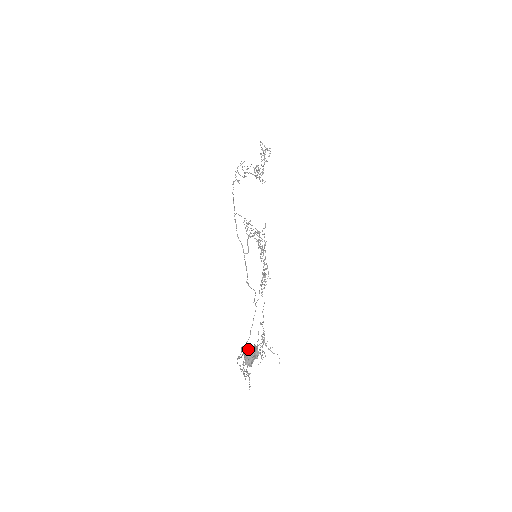
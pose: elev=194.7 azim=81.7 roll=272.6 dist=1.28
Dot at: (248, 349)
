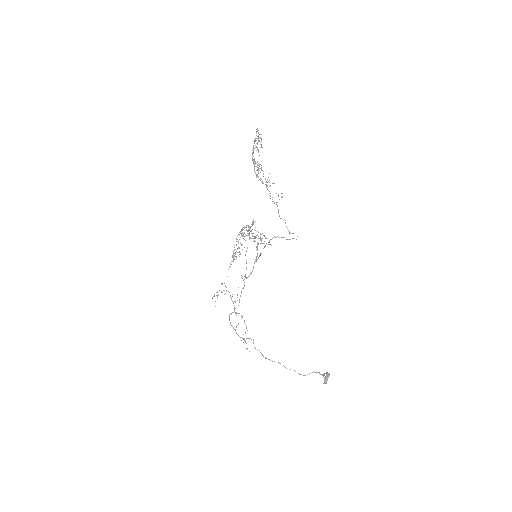
Dot at: (327, 377)
